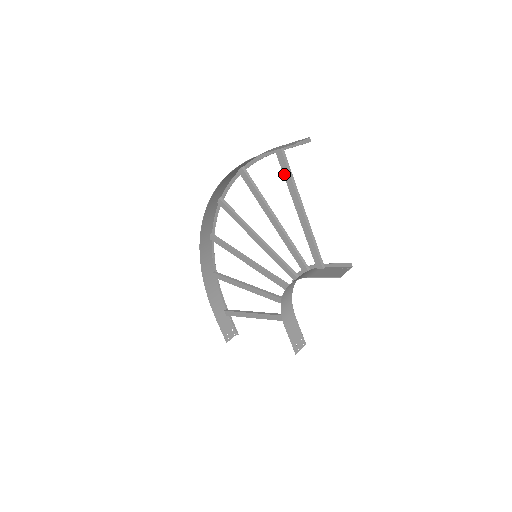
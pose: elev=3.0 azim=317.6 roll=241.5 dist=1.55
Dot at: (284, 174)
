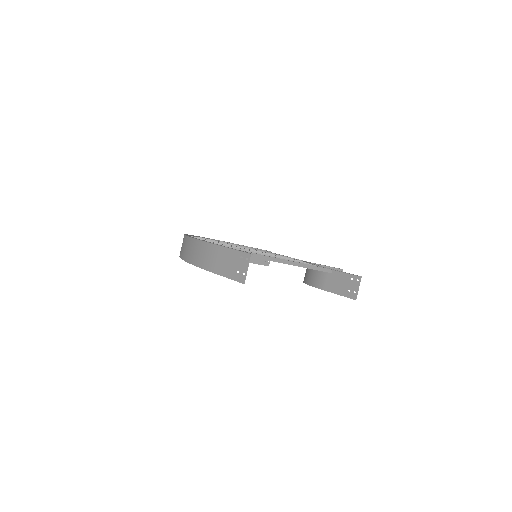
Dot at: occluded
